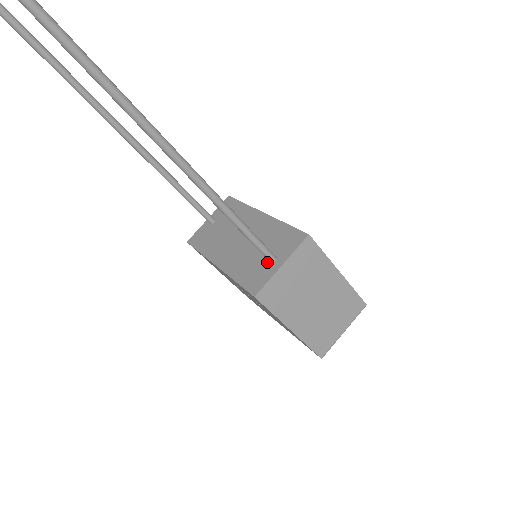
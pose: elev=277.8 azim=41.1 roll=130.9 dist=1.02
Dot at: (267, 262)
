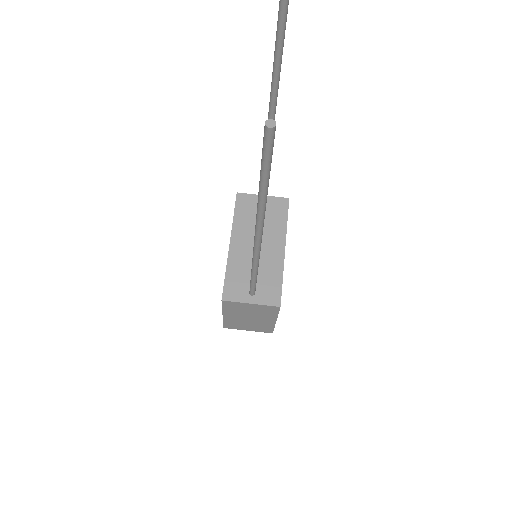
Dot at: (249, 289)
